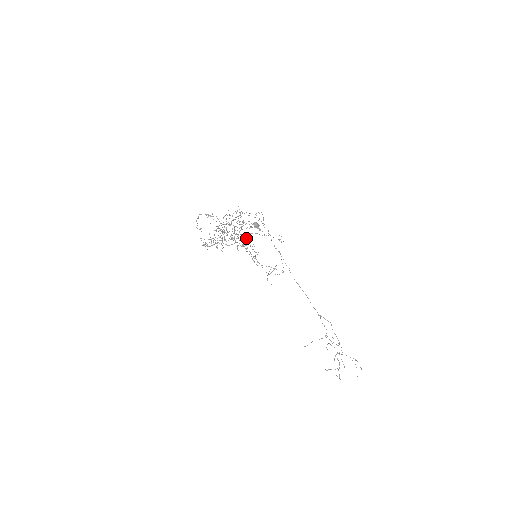
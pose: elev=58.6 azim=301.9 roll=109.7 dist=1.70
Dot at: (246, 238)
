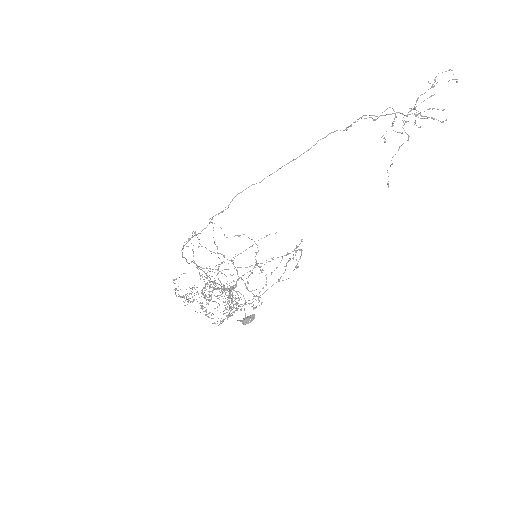
Dot at: occluded
